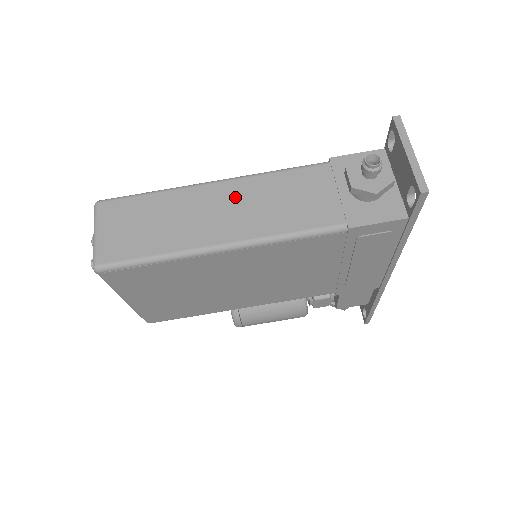
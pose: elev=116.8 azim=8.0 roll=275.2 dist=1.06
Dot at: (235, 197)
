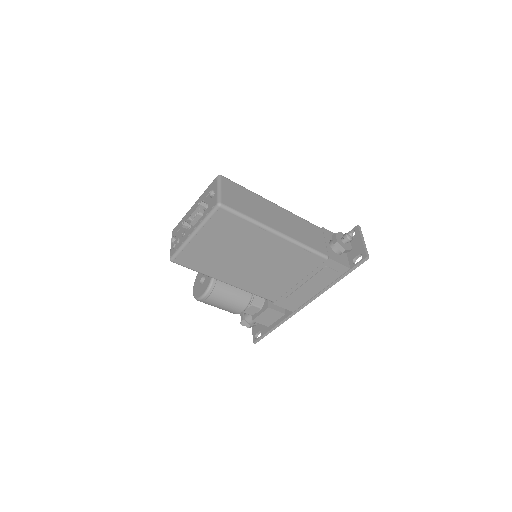
Dot at: (285, 216)
